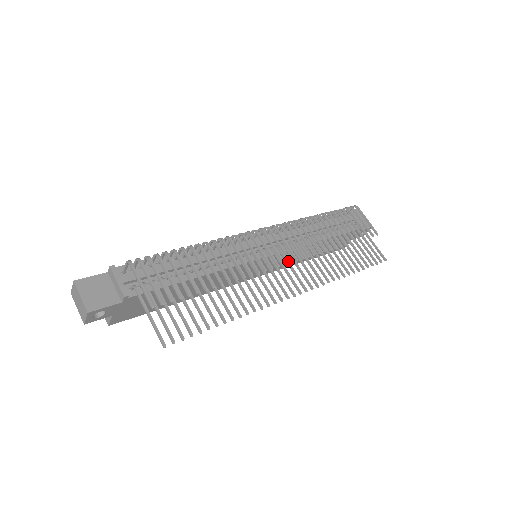
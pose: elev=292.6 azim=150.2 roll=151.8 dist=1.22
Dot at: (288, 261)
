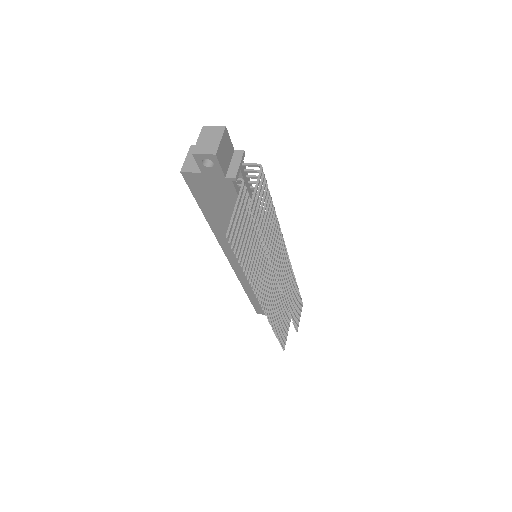
Dot at: (273, 284)
